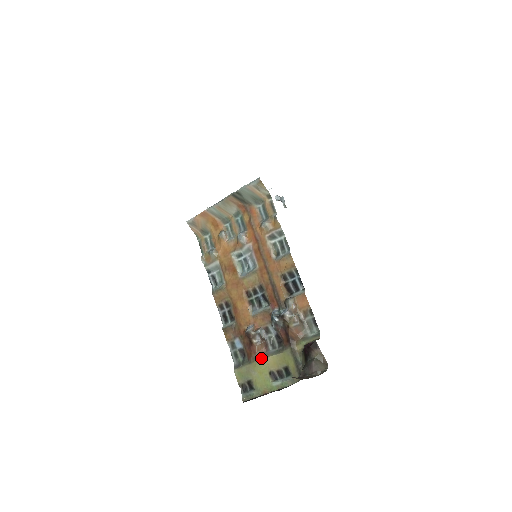
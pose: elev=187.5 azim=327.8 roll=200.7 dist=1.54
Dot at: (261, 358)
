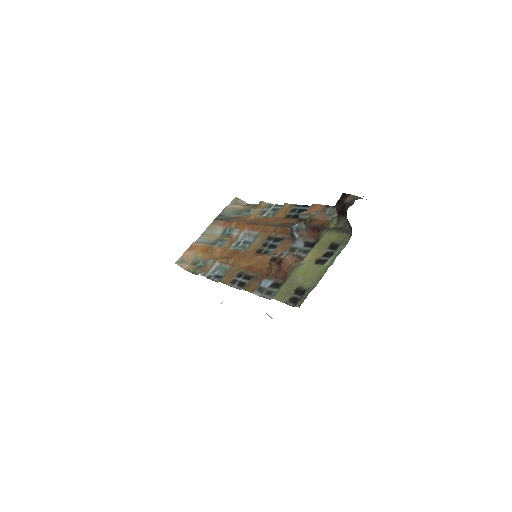
Dot at: (298, 264)
